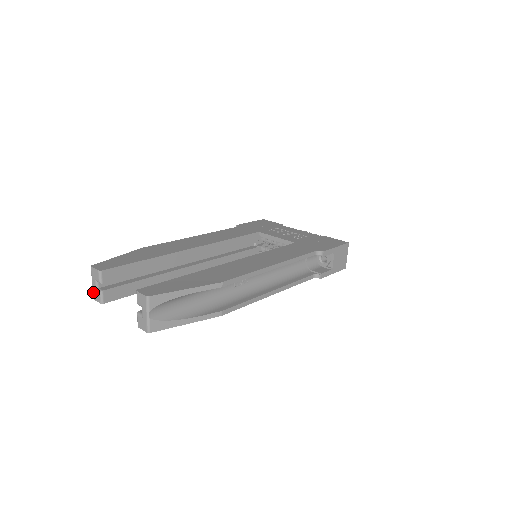
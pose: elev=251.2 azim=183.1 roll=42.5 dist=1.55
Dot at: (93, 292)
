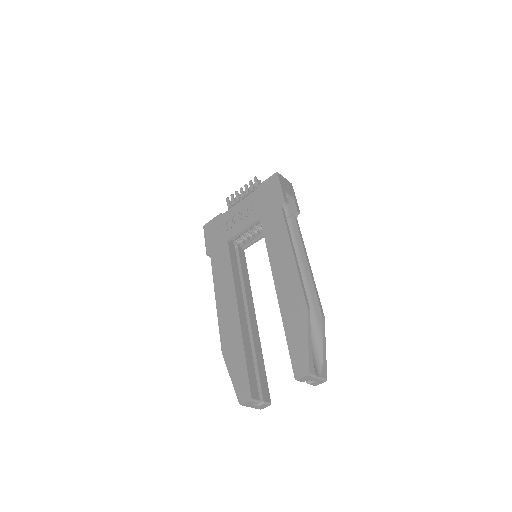
Dot at: occluded
